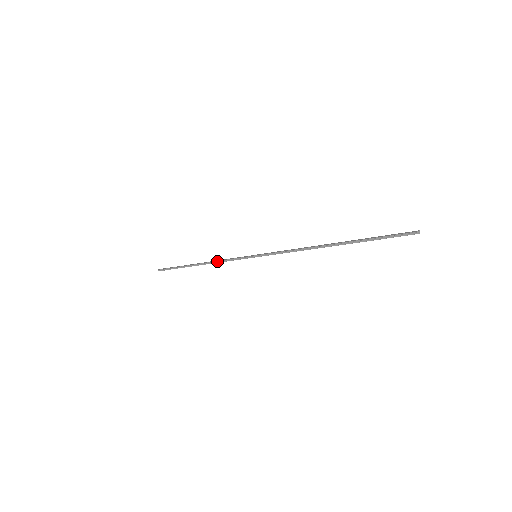
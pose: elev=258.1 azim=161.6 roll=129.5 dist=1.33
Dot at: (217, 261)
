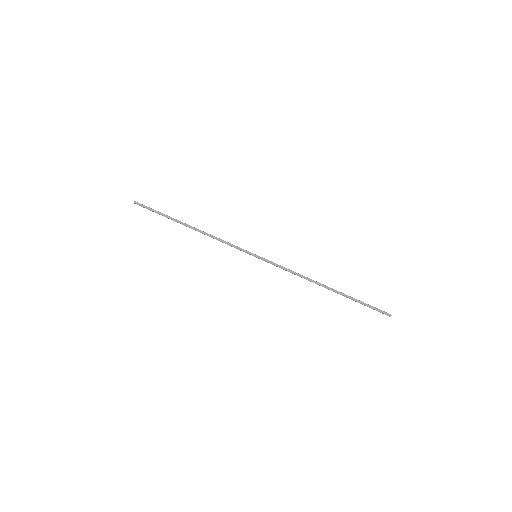
Dot at: (213, 238)
